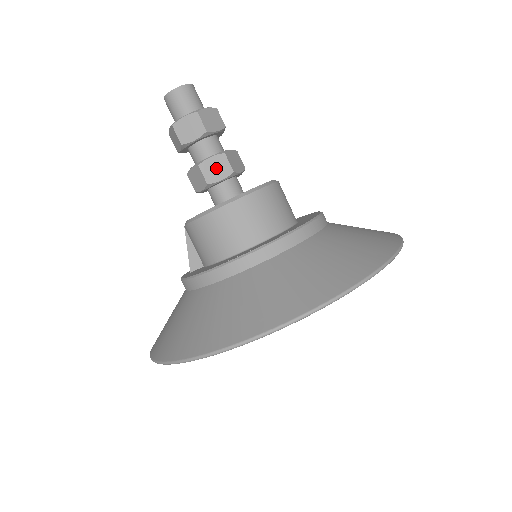
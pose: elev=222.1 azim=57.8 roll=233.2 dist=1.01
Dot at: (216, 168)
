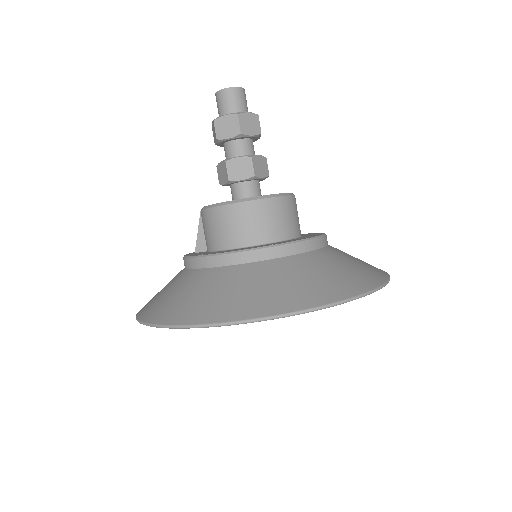
Dot at: (240, 168)
